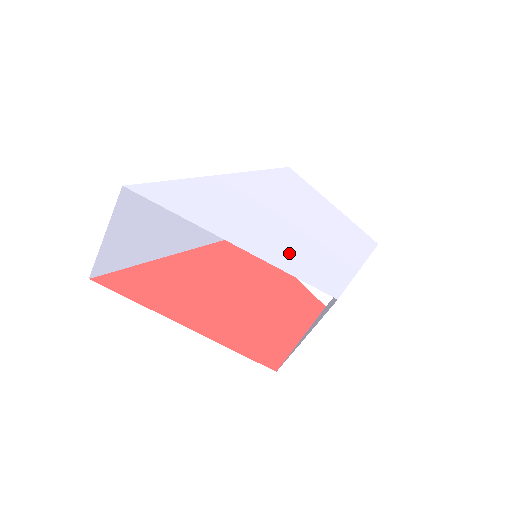
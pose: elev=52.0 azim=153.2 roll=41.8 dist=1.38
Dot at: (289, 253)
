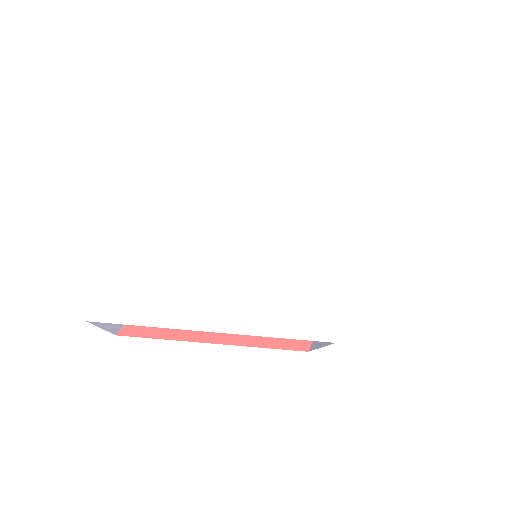
Dot at: (276, 302)
